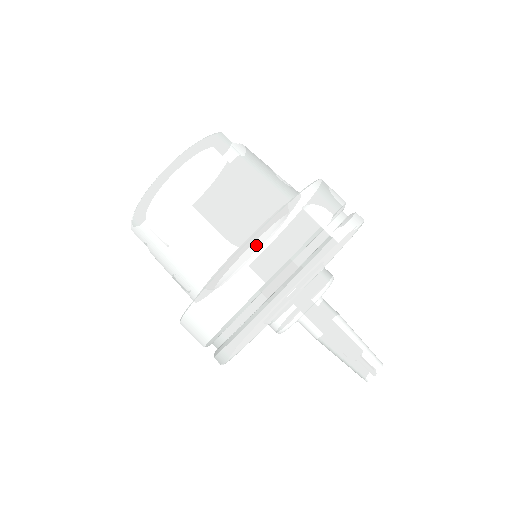
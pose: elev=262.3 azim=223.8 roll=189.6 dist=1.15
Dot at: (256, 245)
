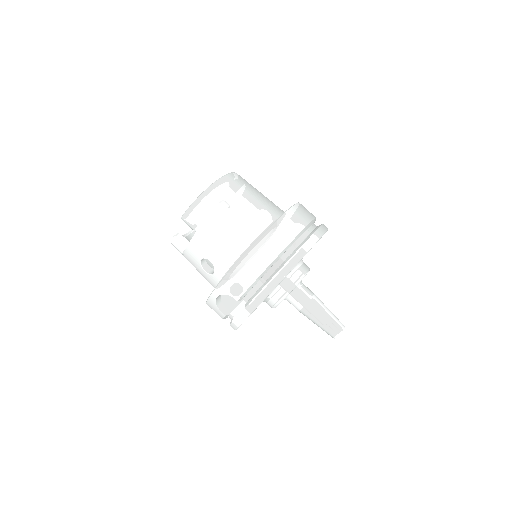
Dot at: (293, 212)
